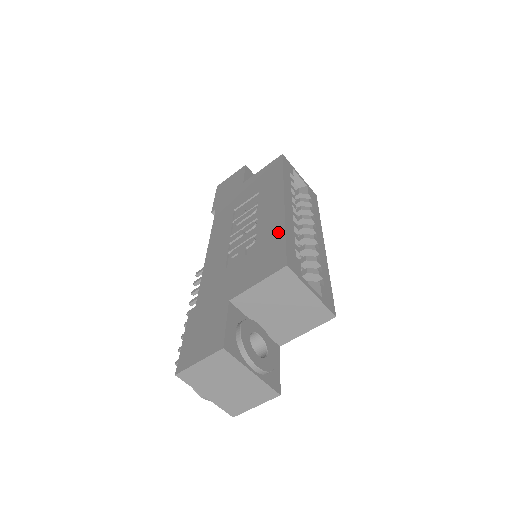
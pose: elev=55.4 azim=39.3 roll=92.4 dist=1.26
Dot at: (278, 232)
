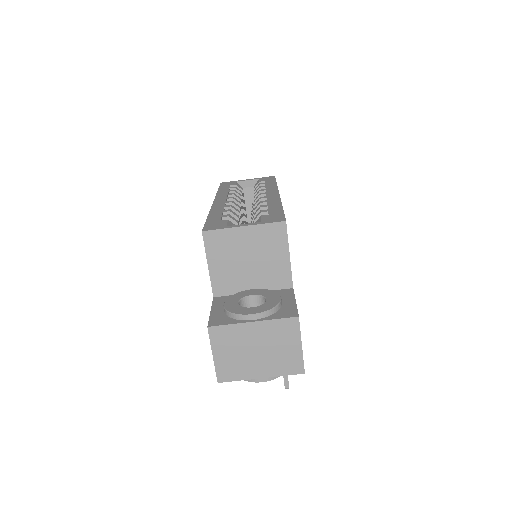
Dot at: occluded
